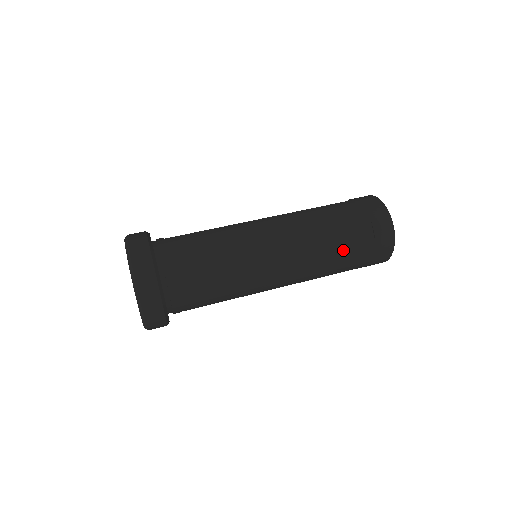
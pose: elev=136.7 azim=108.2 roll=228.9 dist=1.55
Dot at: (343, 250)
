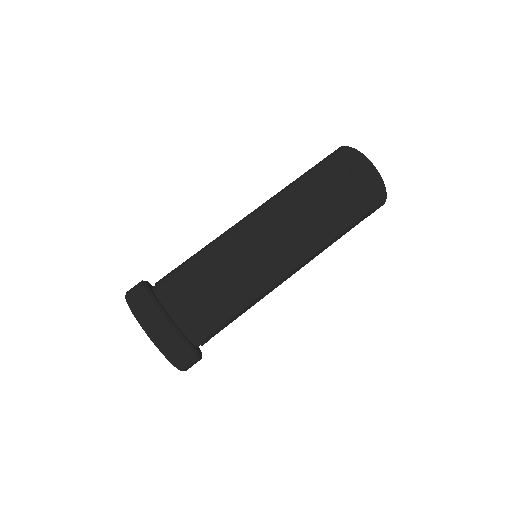
Dot at: (329, 204)
